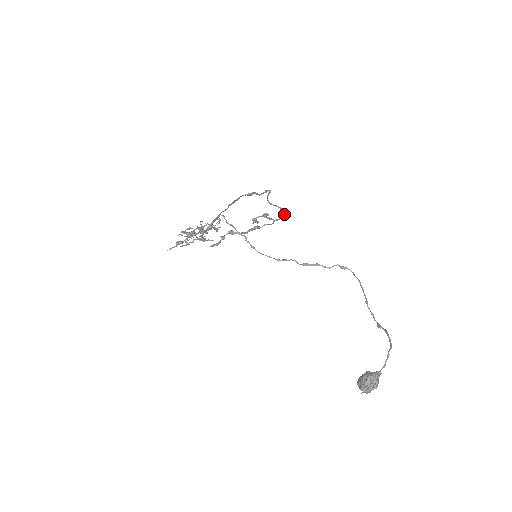
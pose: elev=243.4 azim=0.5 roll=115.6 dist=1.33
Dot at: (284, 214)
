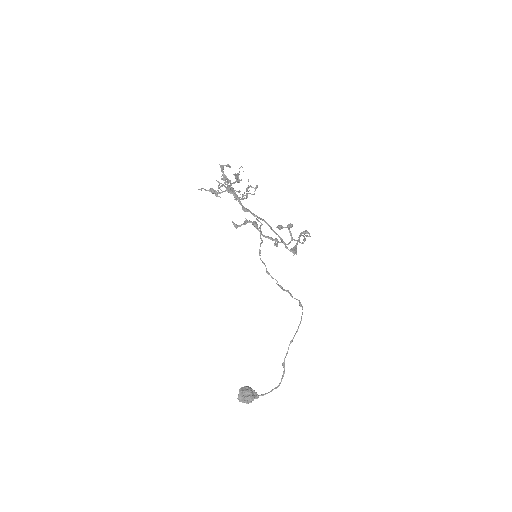
Dot at: (303, 243)
